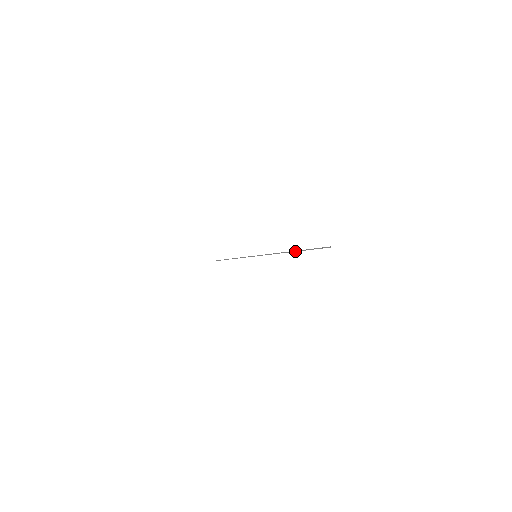
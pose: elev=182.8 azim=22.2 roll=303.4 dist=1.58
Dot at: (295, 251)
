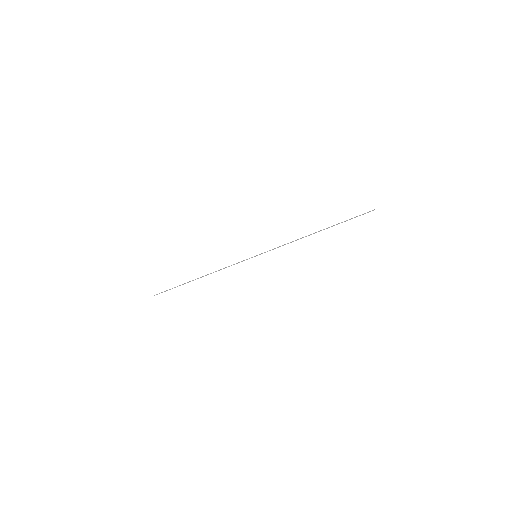
Dot at: (326, 228)
